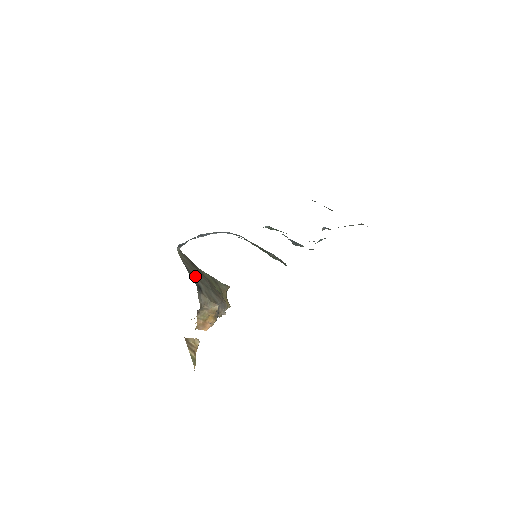
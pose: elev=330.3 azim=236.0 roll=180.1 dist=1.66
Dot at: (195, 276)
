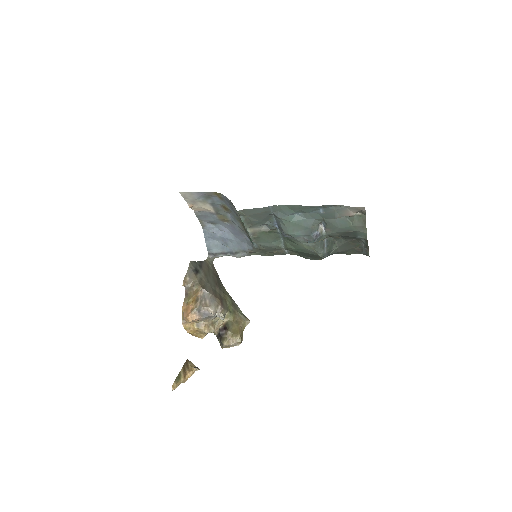
Dot at: (204, 270)
